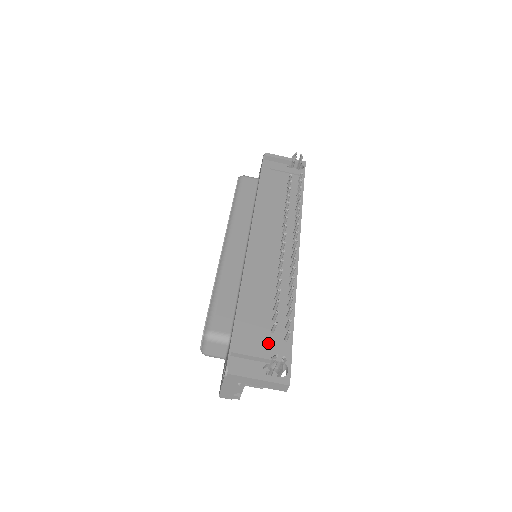
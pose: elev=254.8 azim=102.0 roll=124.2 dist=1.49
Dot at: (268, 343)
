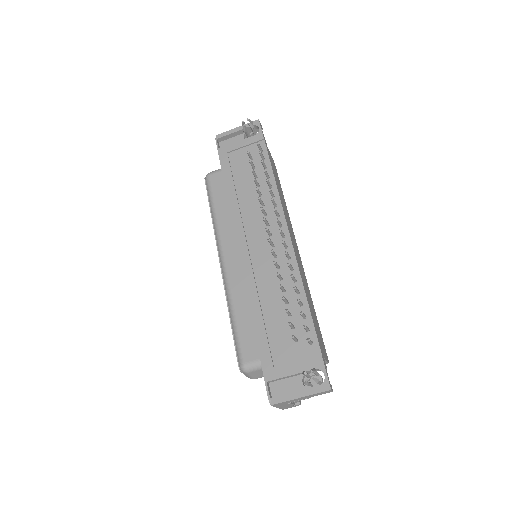
Dot at: (296, 355)
